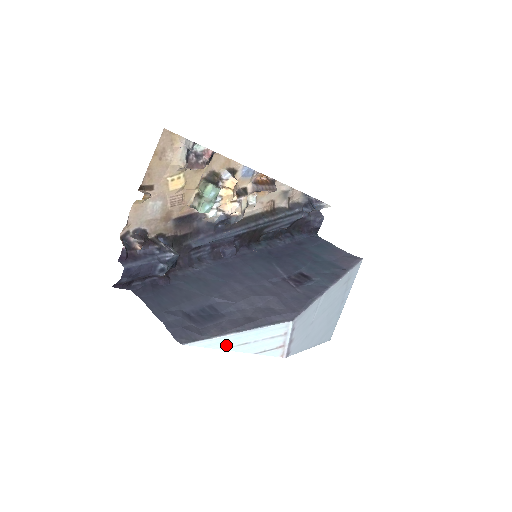
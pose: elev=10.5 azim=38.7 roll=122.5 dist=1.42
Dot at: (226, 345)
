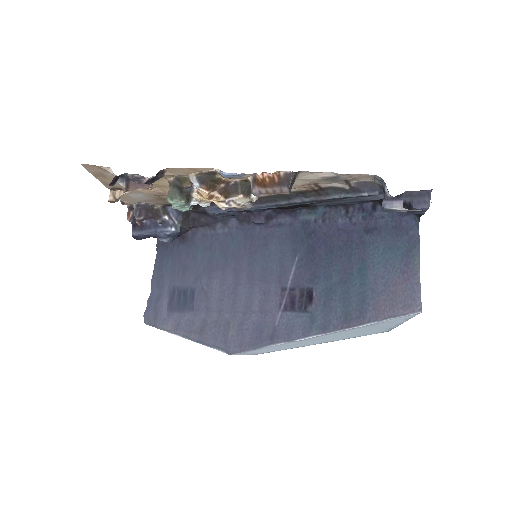
Dot at: occluded
